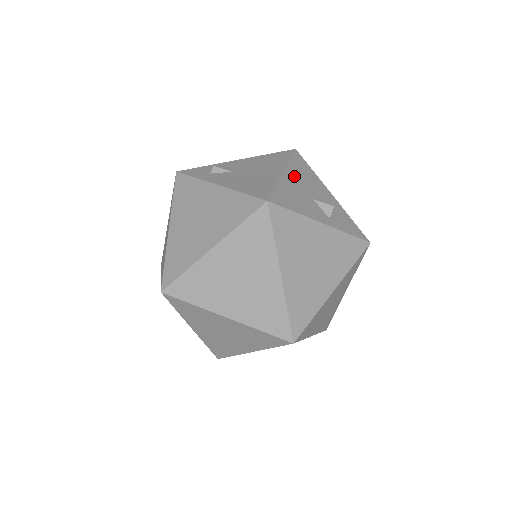
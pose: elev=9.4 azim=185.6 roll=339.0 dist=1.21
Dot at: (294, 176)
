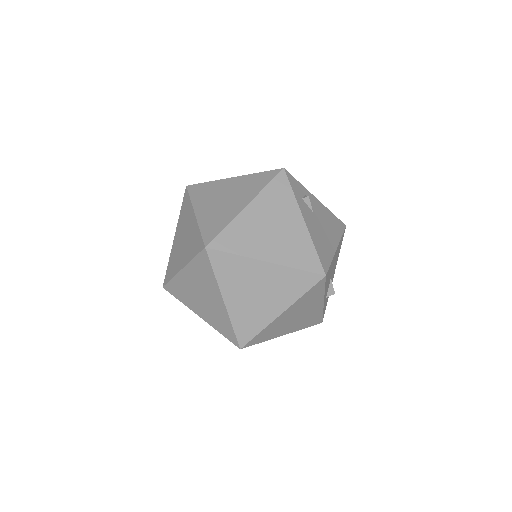
Dot at: occluded
